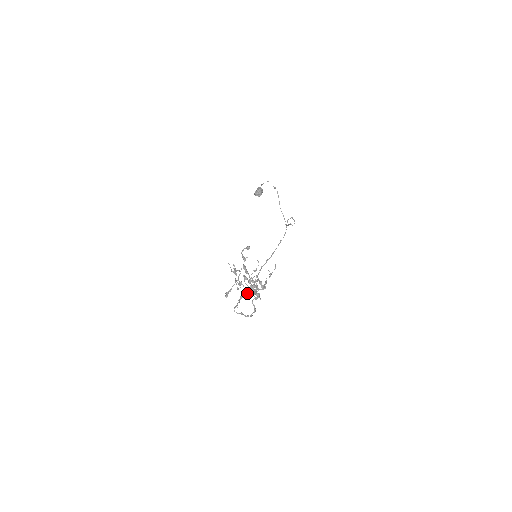
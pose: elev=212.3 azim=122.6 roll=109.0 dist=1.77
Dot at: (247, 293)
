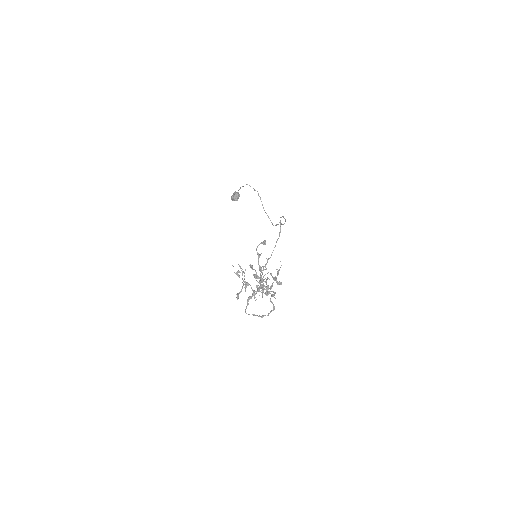
Dot at: (254, 294)
